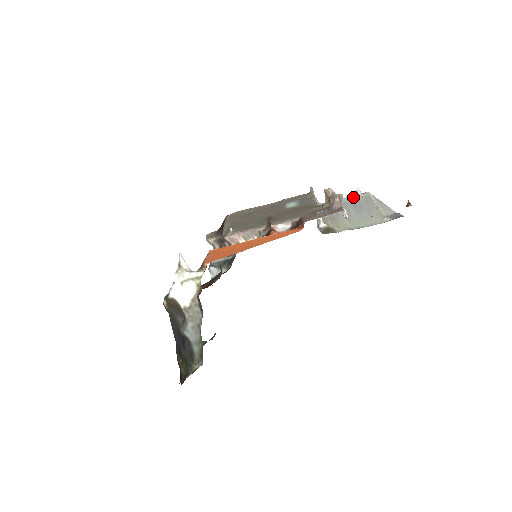
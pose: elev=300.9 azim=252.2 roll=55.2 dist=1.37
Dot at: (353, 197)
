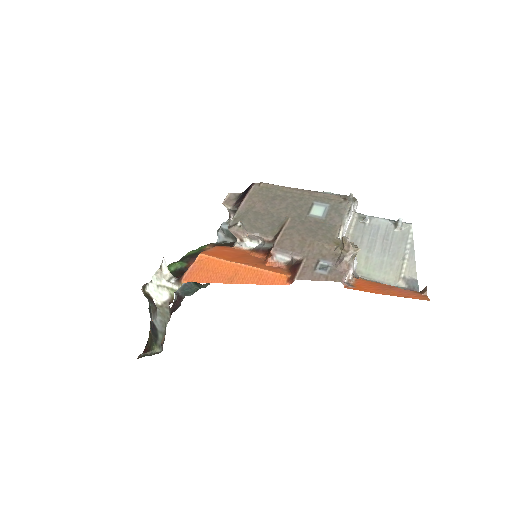
Dot at: (392, 224)
